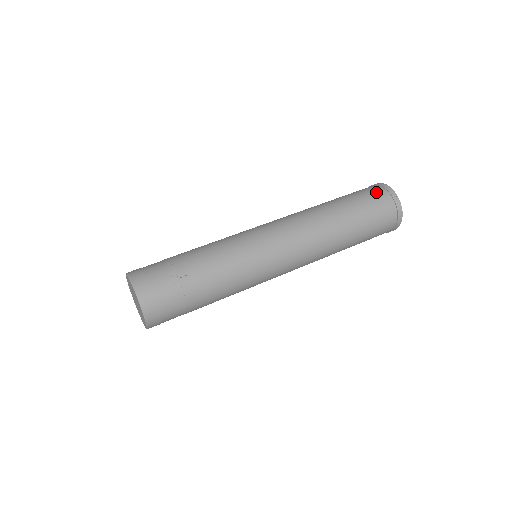
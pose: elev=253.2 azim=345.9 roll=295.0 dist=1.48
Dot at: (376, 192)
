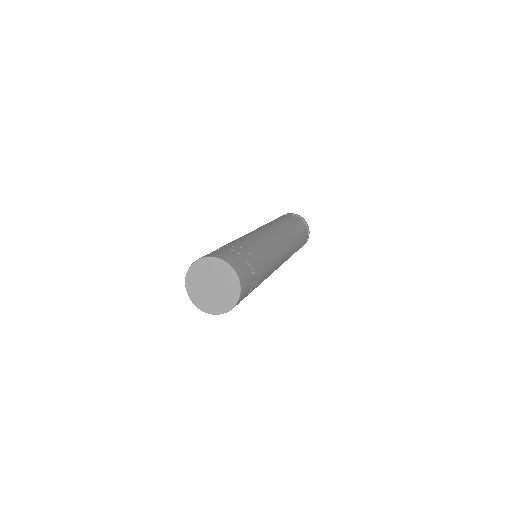
Dot at: occluded
